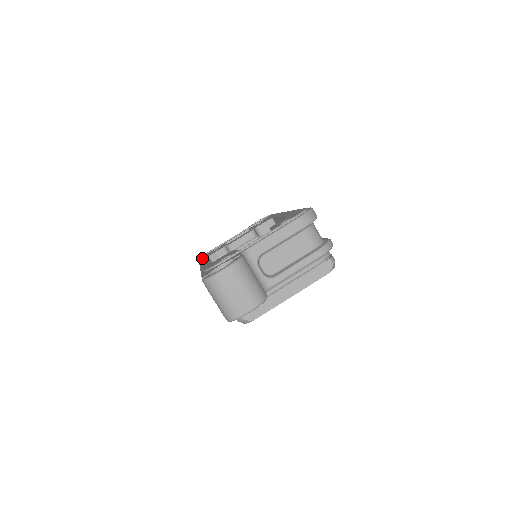
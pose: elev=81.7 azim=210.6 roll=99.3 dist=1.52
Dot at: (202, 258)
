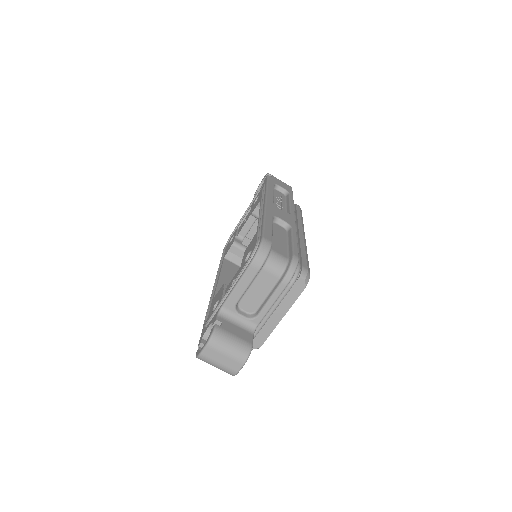
Dot at: occluded
